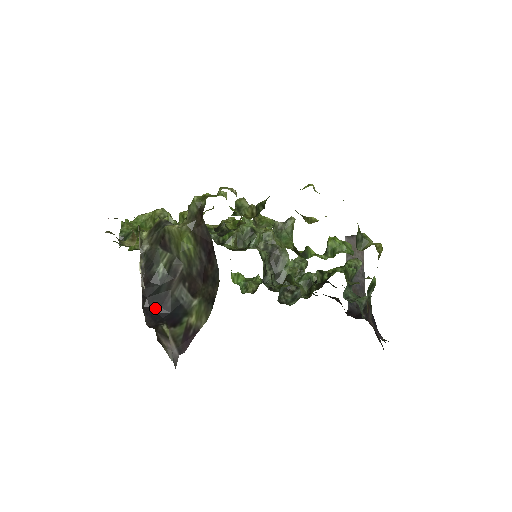
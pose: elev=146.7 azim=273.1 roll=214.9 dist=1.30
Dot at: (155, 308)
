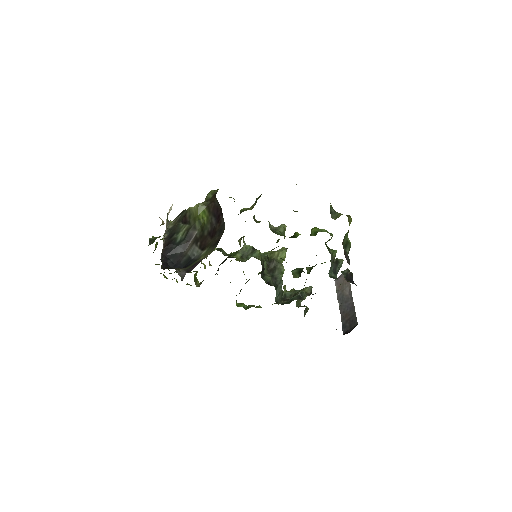
Dot at: (171, 264)
